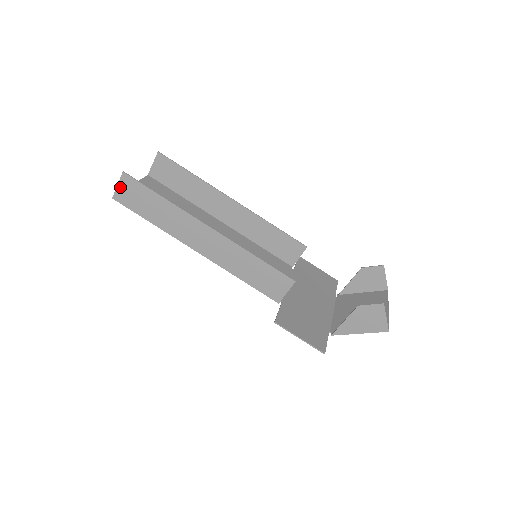
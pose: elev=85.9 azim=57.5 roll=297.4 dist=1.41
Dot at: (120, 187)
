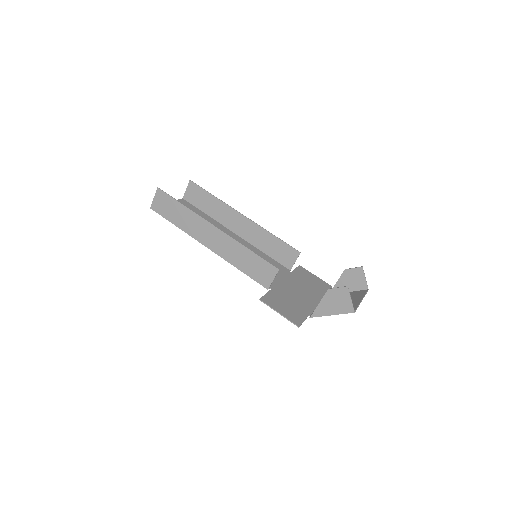
Dot at: (155, 199)
